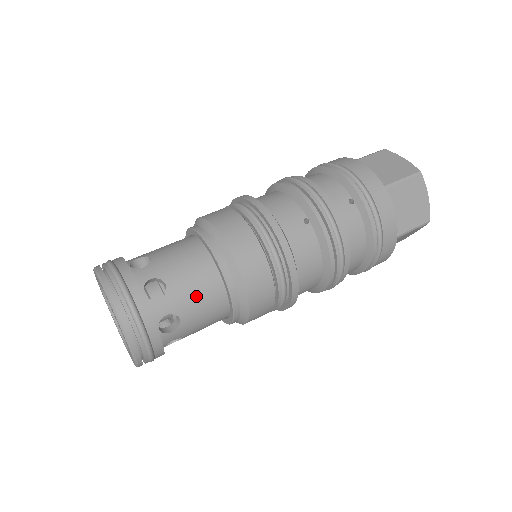
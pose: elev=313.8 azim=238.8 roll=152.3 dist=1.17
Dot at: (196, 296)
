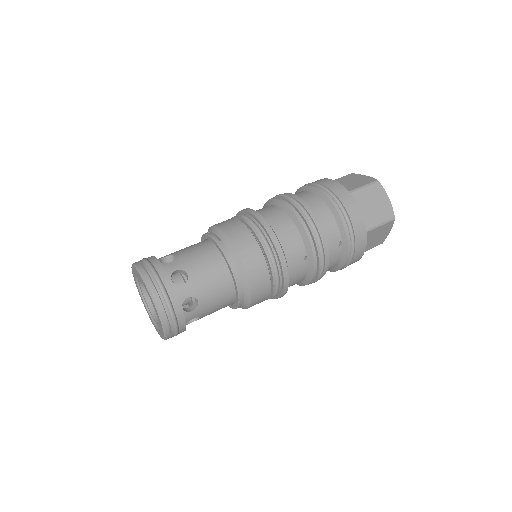
Dot at: (216, 306)
